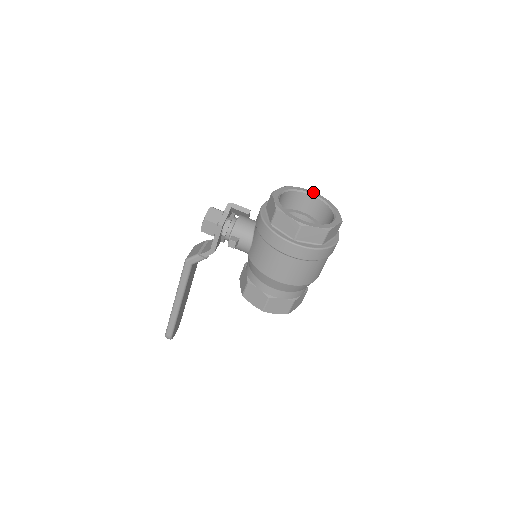
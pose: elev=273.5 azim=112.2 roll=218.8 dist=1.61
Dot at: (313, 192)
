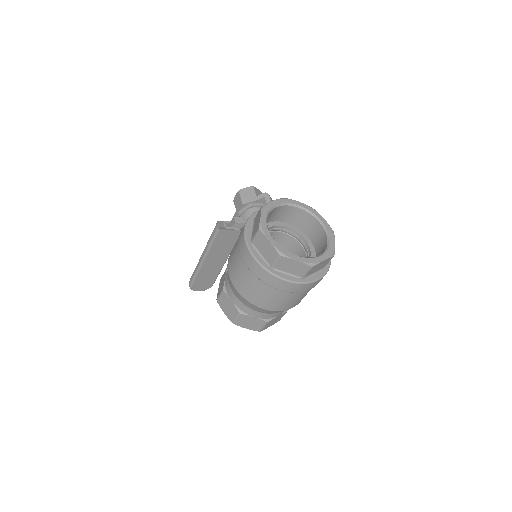
Dot at: (332, 231)
